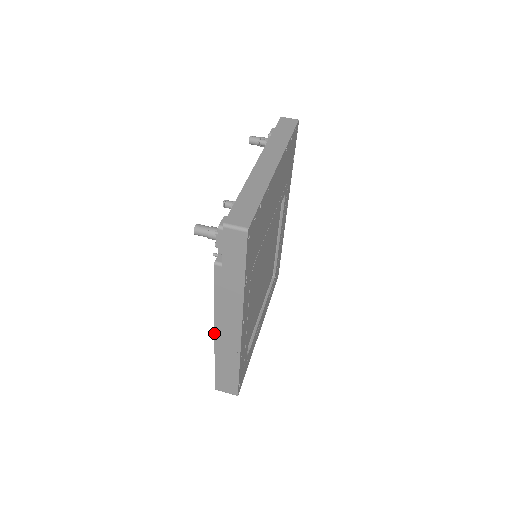
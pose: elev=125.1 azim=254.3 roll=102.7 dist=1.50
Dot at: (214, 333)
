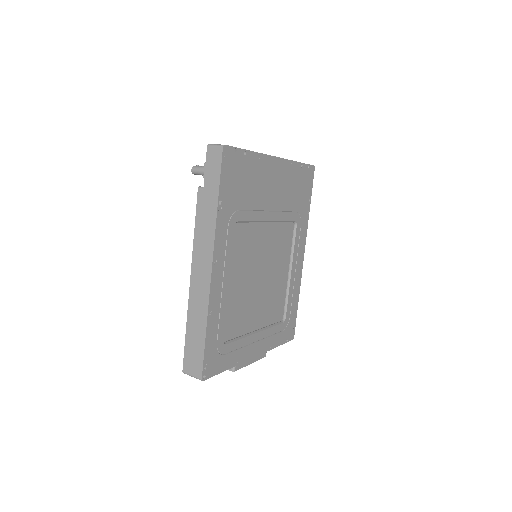
Dot at: (190, 278)
